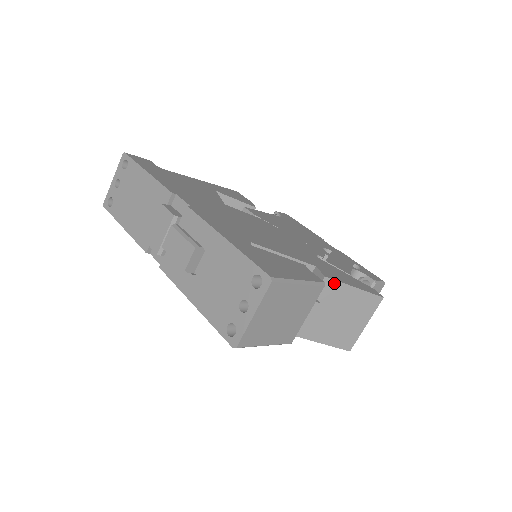
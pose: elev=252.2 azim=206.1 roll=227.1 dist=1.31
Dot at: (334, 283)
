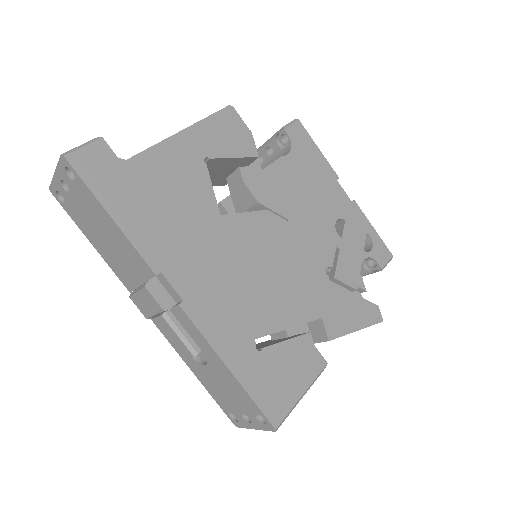
Dot at: occluded
